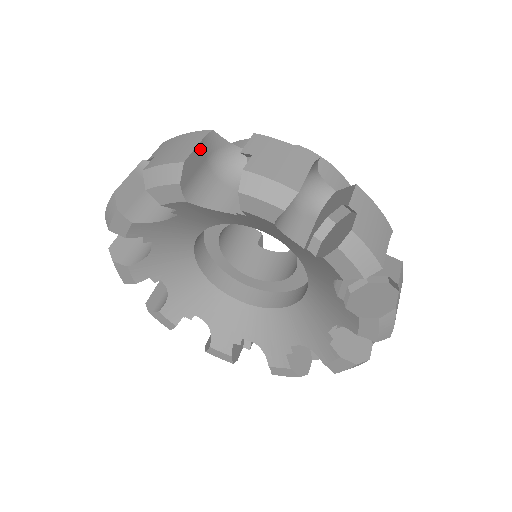
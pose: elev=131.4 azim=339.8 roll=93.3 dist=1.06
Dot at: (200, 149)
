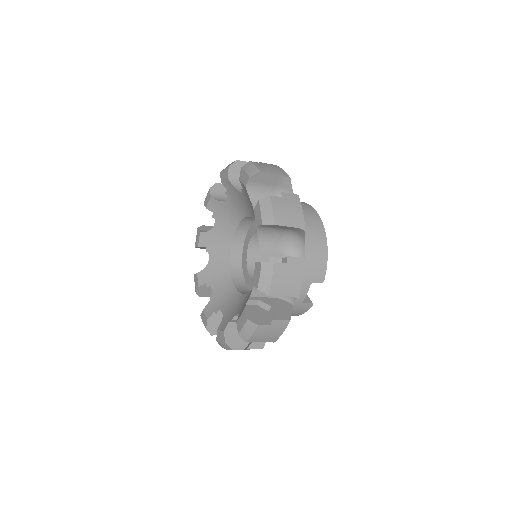
Dot at: occluded
